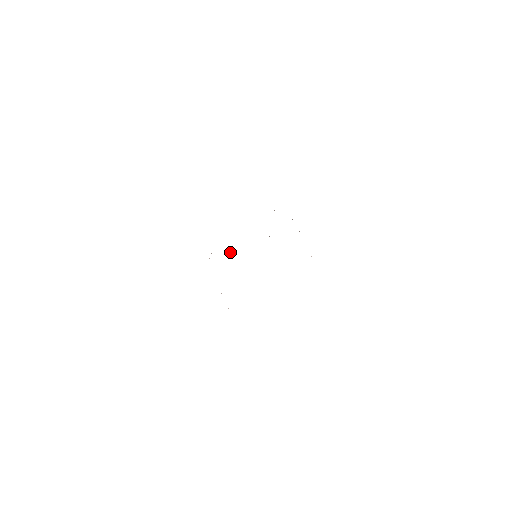
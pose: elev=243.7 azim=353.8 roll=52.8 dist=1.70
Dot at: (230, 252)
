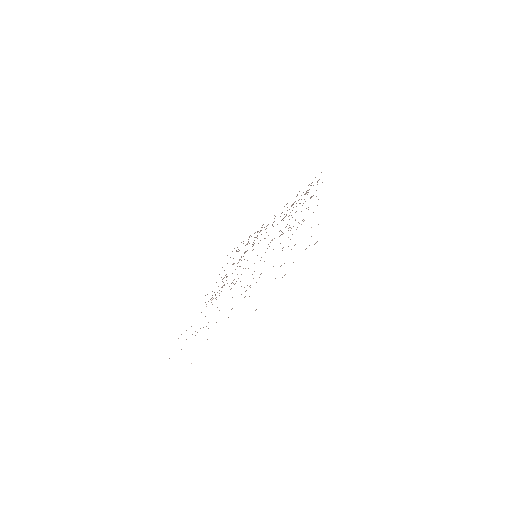
Dot at: (224, 284)
